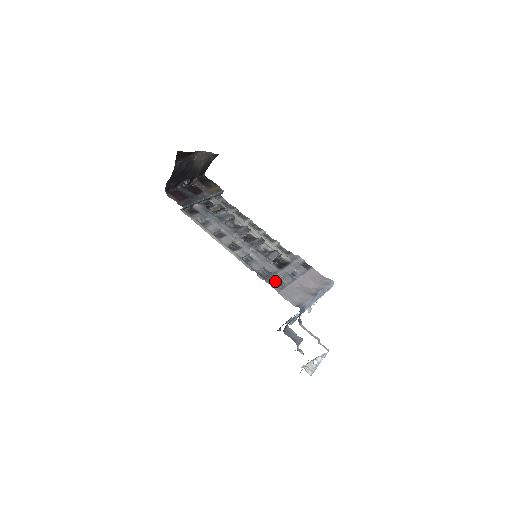
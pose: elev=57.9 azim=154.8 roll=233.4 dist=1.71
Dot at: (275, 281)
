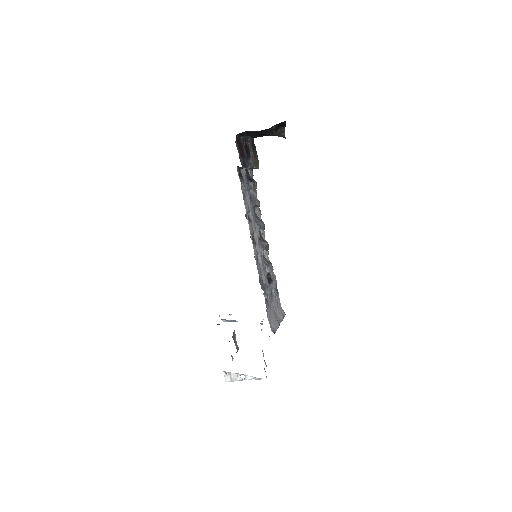
Dot at: occluded
